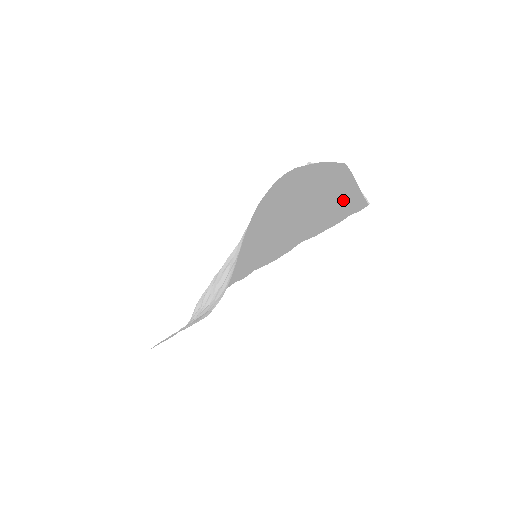
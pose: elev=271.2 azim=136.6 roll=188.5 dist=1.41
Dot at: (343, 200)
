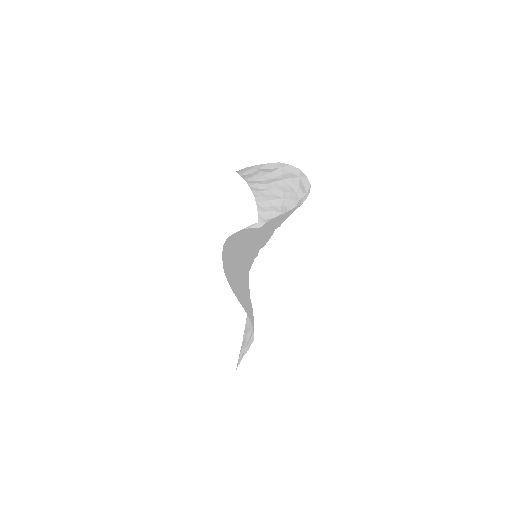
Dot at: occluded
